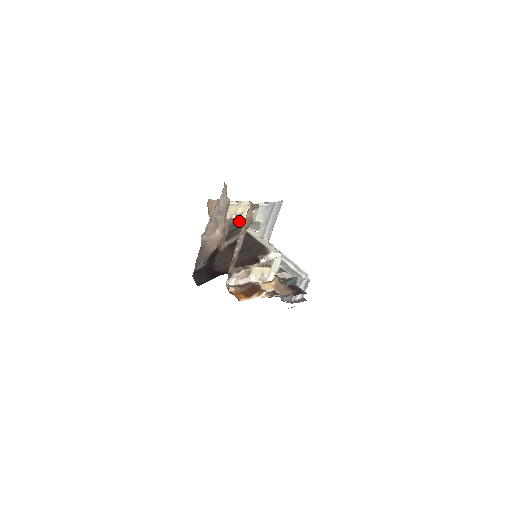
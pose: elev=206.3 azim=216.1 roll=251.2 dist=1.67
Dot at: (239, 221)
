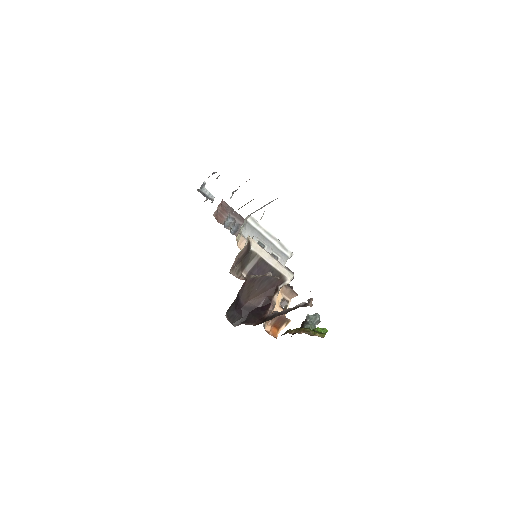
Dot at: (250, 244)
